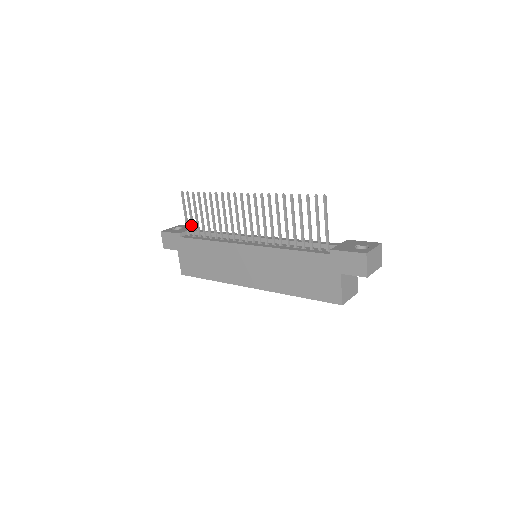
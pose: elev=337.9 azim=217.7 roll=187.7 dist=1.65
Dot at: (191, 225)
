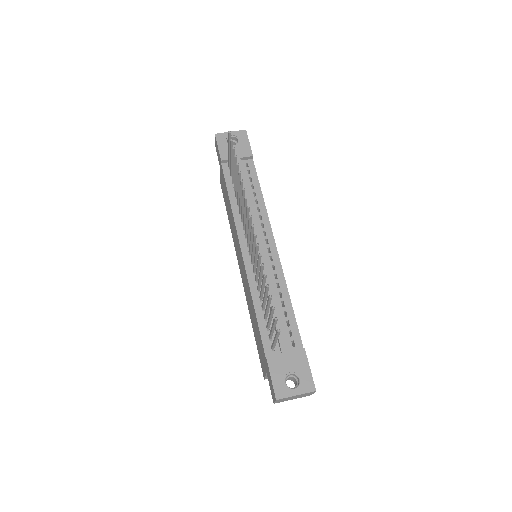
Dot at: (230, 166)
